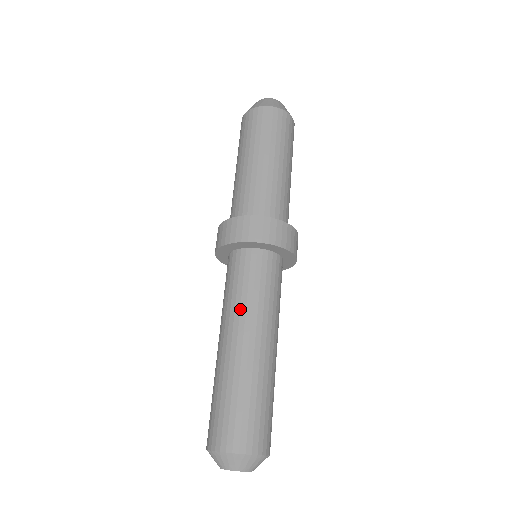
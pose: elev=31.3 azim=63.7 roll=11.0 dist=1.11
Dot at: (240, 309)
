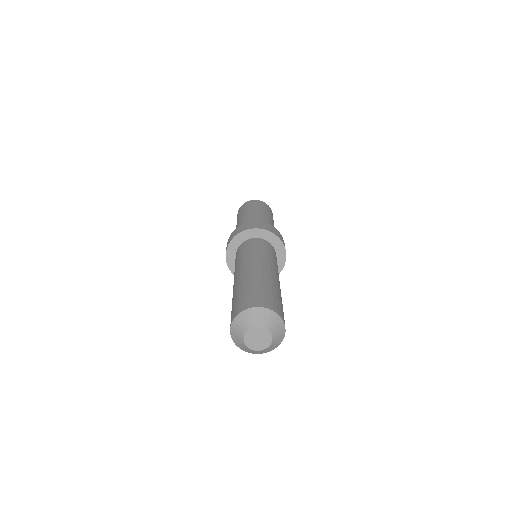
Dot at: (240, 262)
